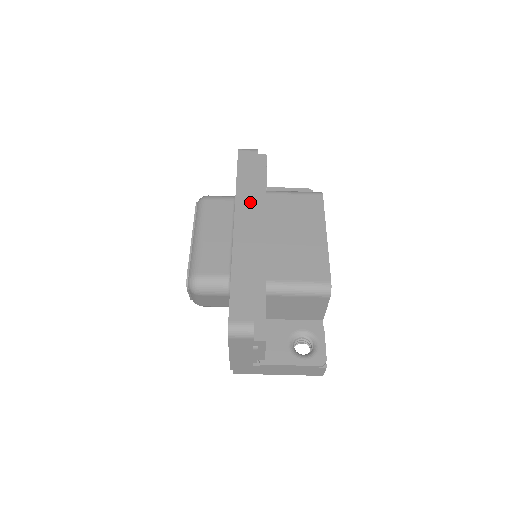
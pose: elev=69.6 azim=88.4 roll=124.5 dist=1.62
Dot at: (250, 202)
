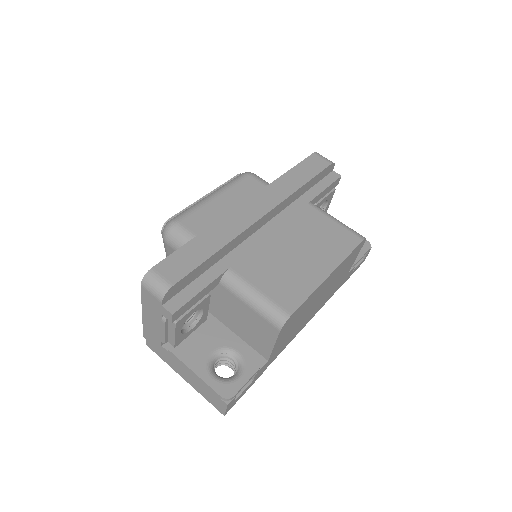
Dot at: (280, 195)
